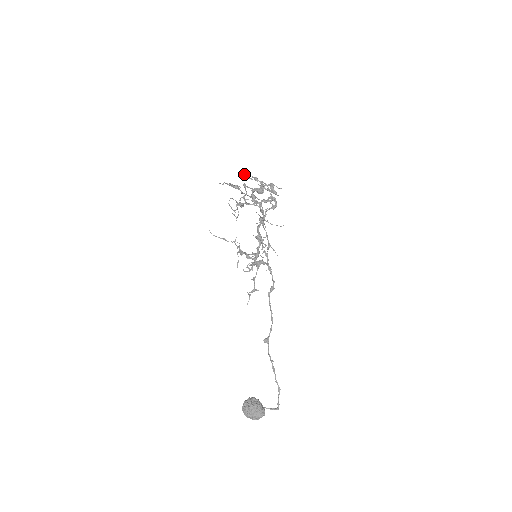
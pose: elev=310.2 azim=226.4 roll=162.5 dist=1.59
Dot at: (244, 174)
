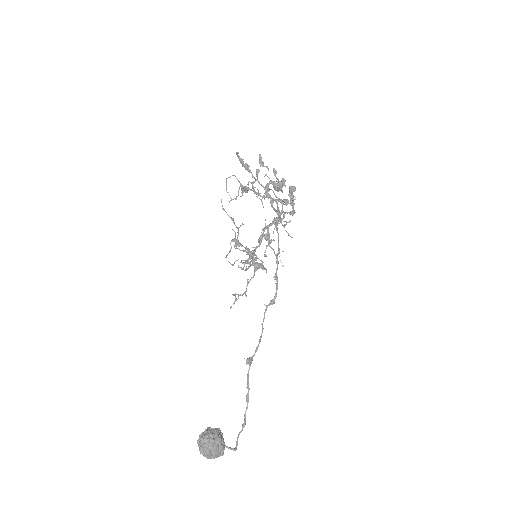
Dot at: occluded
